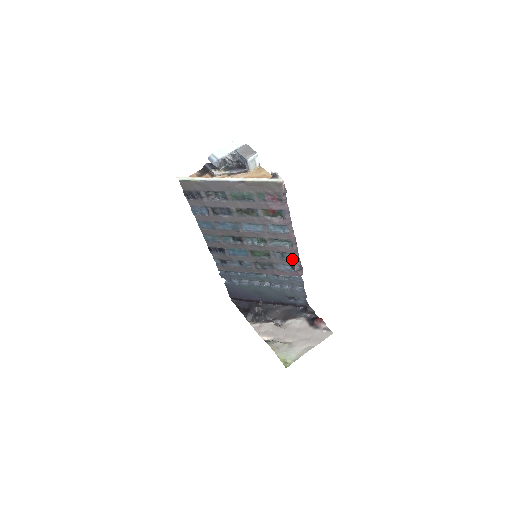
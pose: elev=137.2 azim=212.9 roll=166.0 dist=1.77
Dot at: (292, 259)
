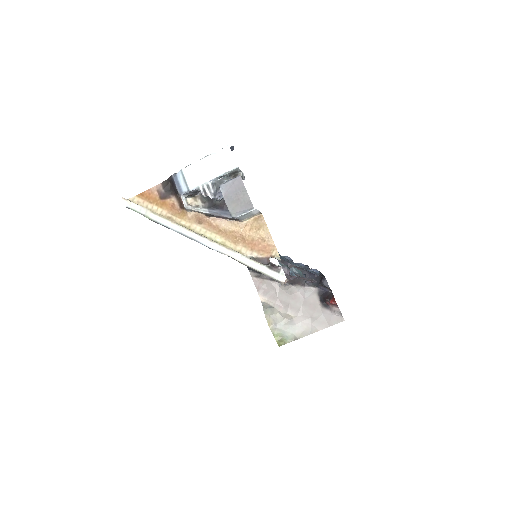
Dot at: occluded
